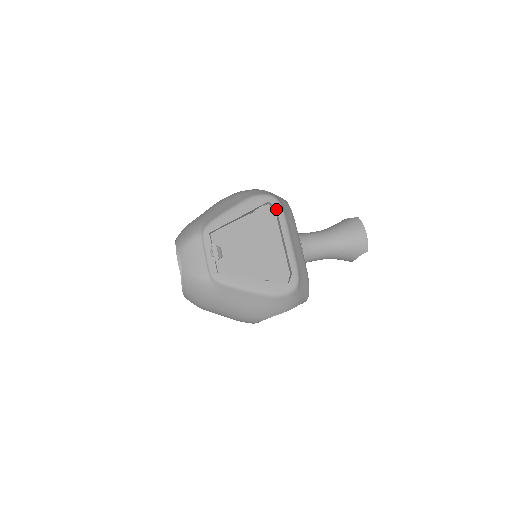
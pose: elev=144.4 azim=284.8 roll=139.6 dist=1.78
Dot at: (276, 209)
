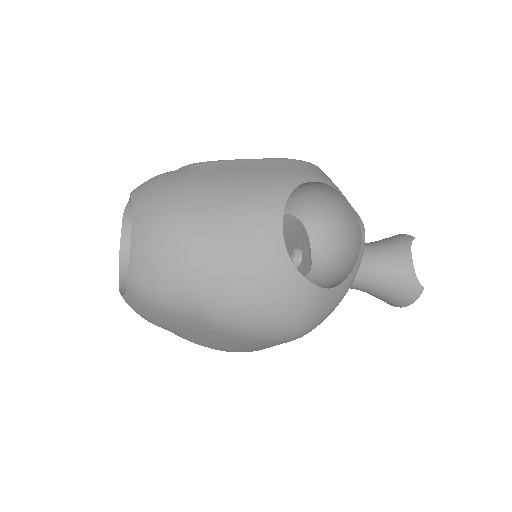
Dot at: occluded
